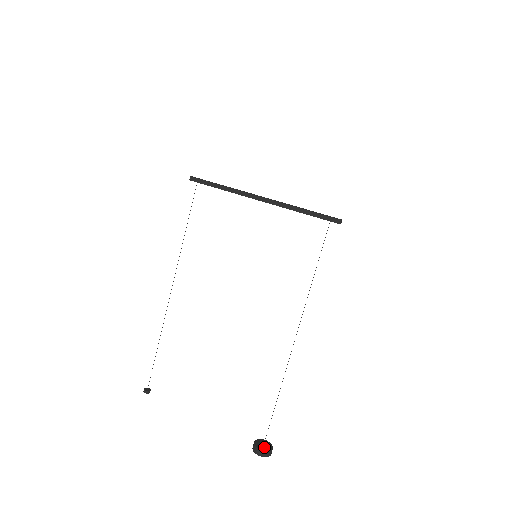
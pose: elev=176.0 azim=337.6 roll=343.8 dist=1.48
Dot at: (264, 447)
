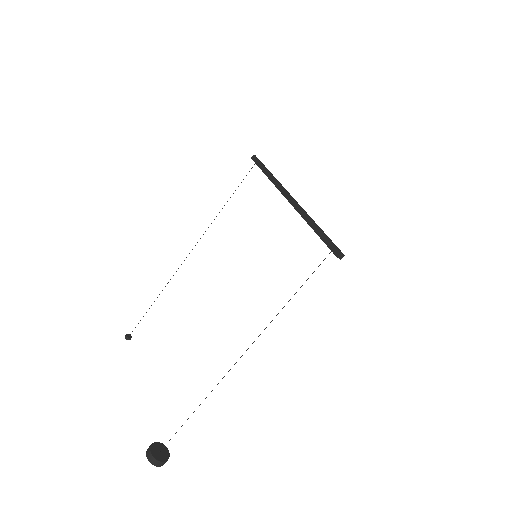
Dot at: (157, 453)
